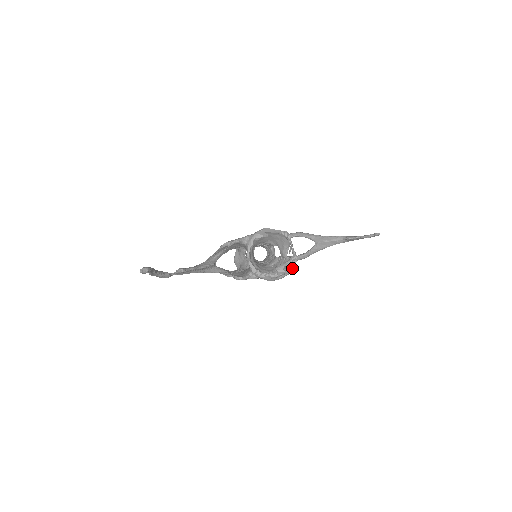
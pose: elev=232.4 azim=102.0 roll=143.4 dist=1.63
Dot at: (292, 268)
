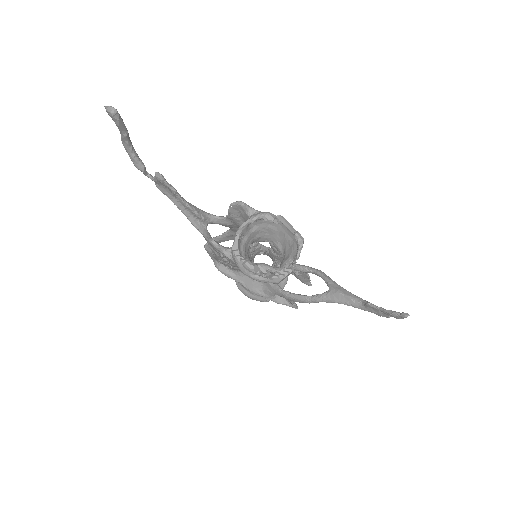
Dot at: (276, 276)
